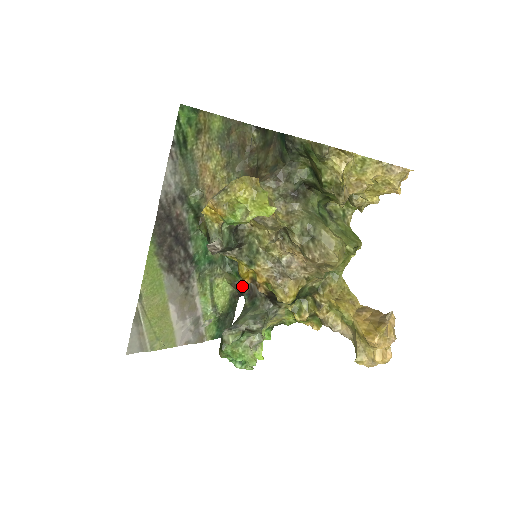
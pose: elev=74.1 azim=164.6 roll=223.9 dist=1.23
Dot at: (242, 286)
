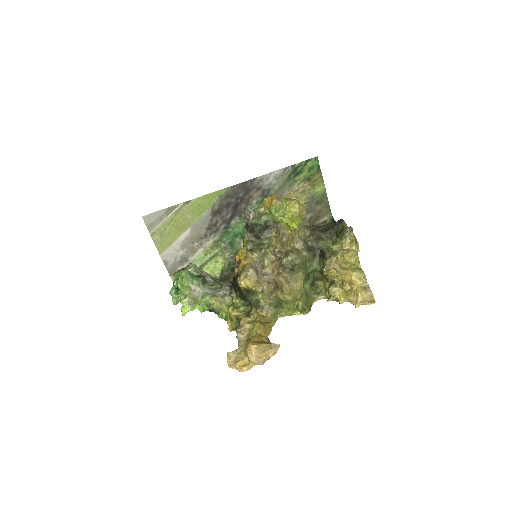
Dot at: (226, 276)
